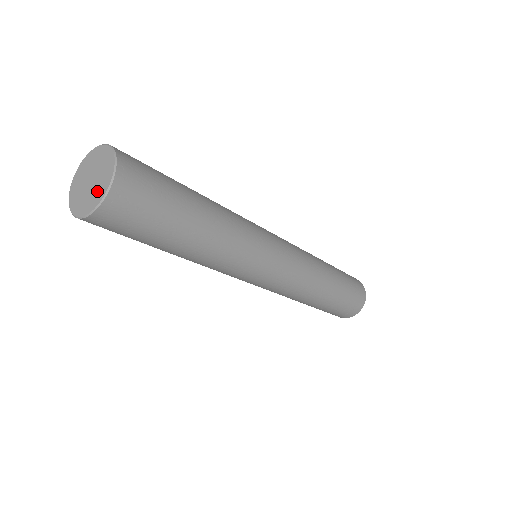
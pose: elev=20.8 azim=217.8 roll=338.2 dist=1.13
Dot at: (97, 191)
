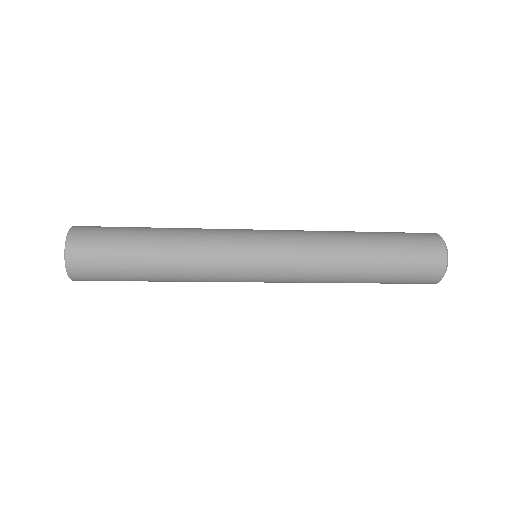
Dot at: occluded
